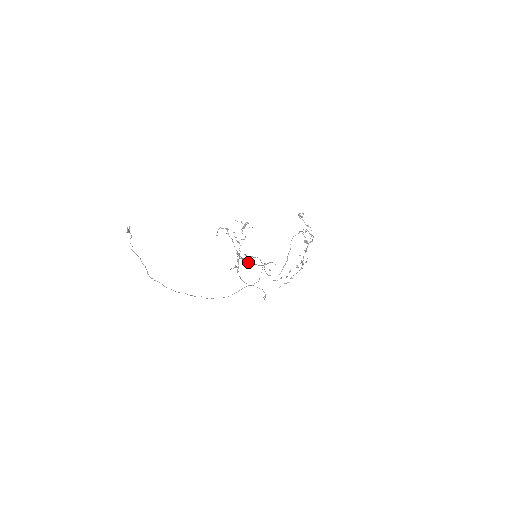
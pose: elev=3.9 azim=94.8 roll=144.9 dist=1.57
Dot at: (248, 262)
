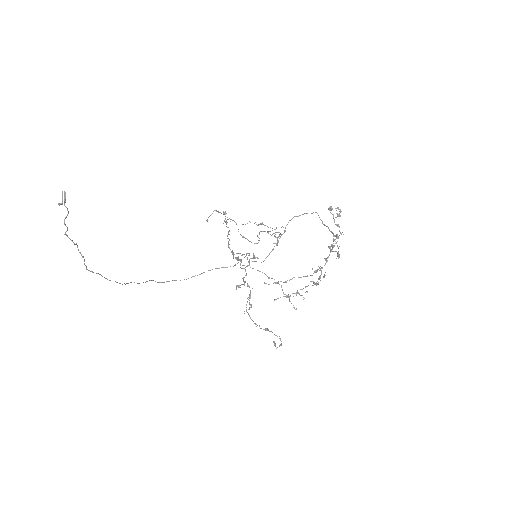
Dot at: occluded
